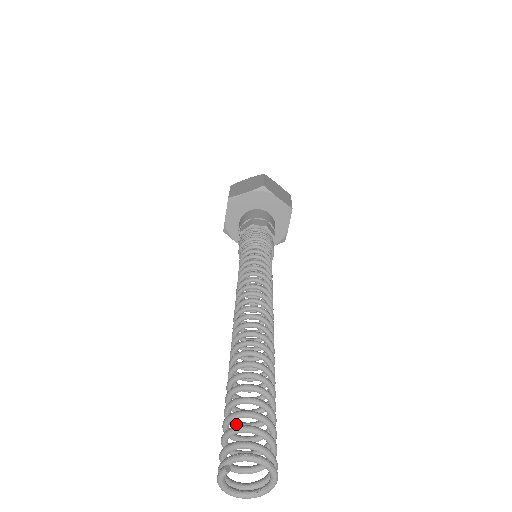
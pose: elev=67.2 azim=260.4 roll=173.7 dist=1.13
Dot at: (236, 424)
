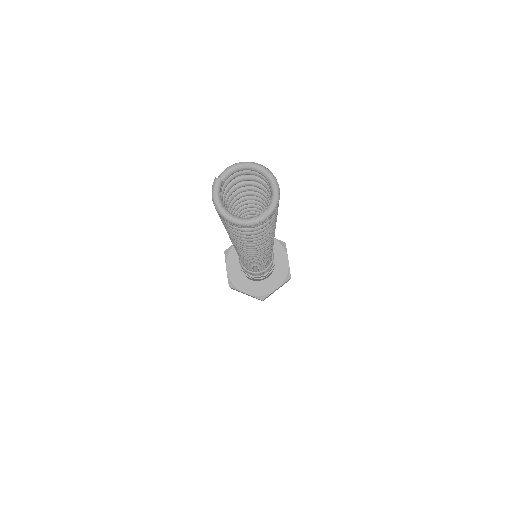
Dot at: occluded
